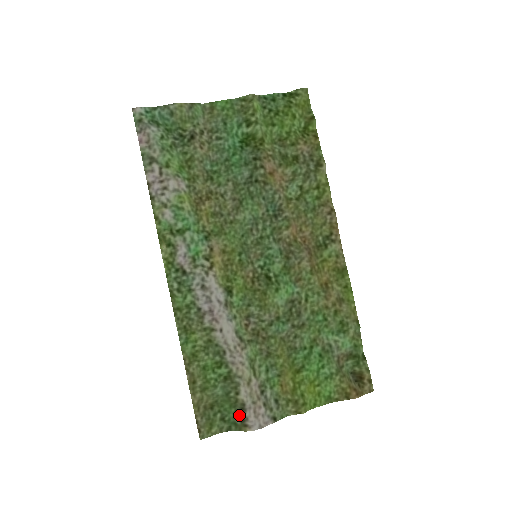
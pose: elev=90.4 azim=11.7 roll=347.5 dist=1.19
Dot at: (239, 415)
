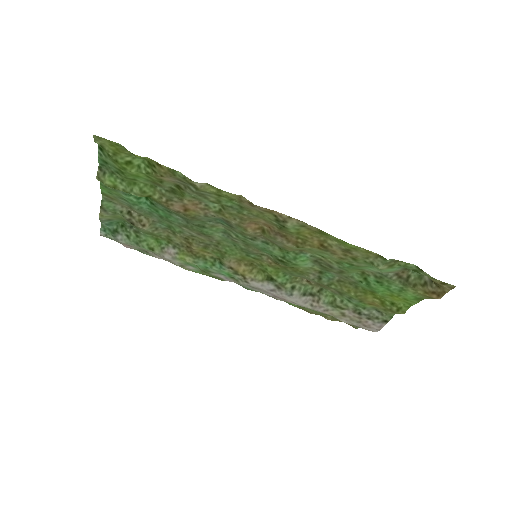
Dot at: occluded
